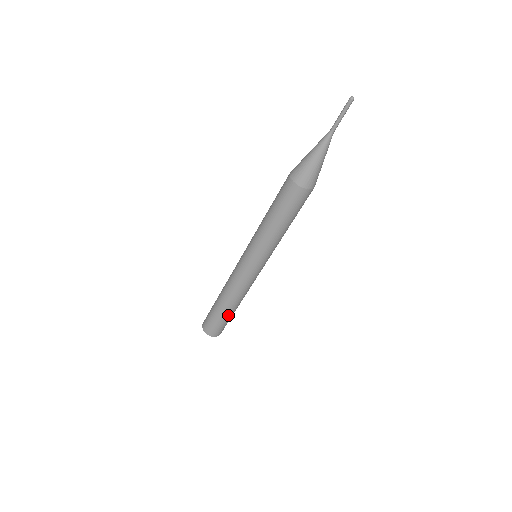
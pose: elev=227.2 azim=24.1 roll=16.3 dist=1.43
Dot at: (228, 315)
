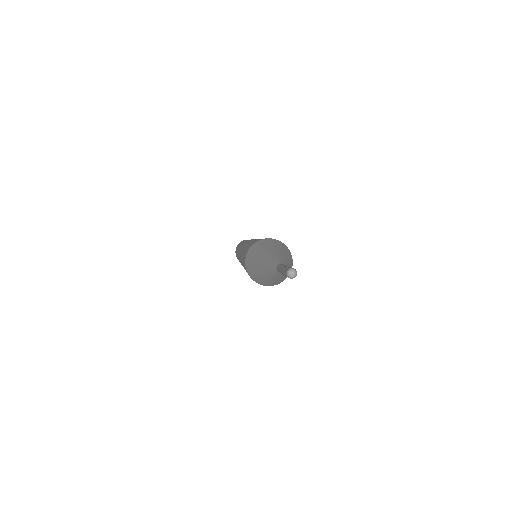
Dot at: occluded
